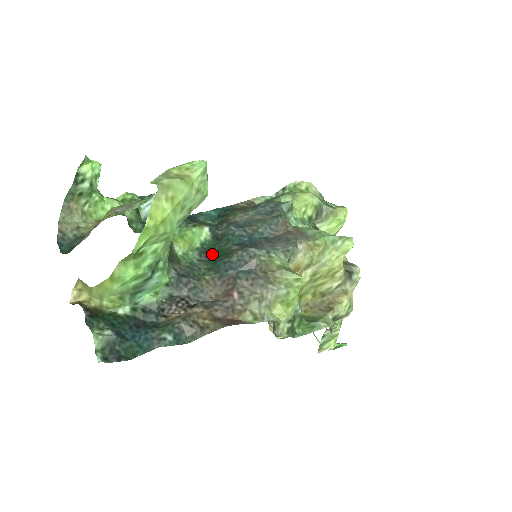
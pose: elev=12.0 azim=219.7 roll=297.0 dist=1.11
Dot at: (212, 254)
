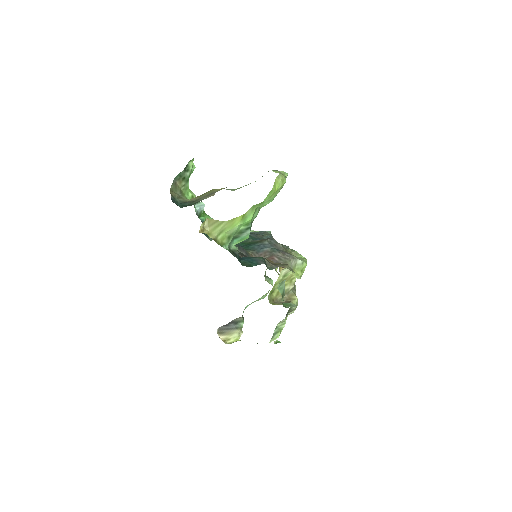
Dot at: occluded
